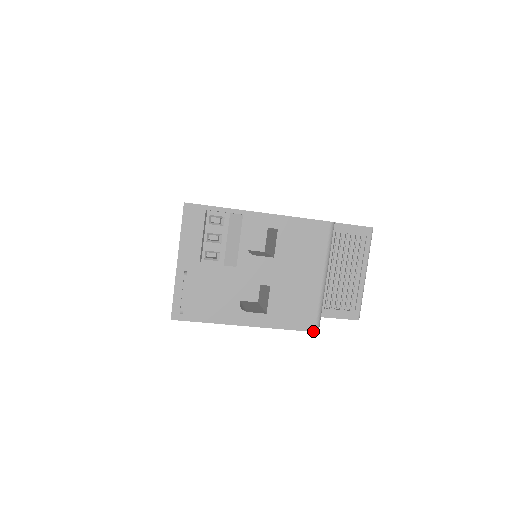
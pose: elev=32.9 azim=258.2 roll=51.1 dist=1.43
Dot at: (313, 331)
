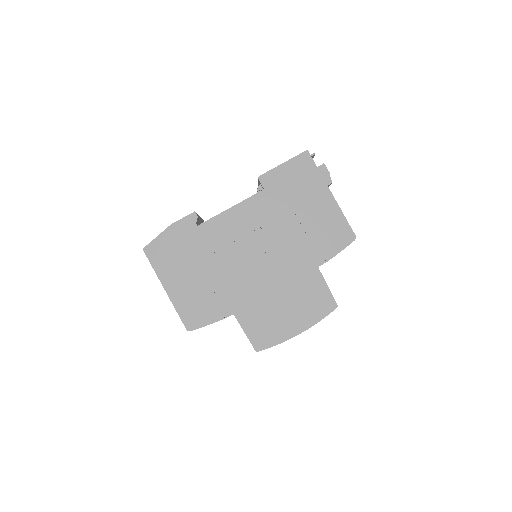
Dot at: occluded
